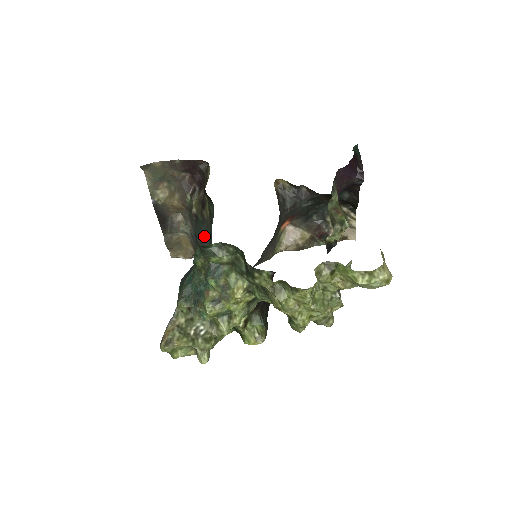
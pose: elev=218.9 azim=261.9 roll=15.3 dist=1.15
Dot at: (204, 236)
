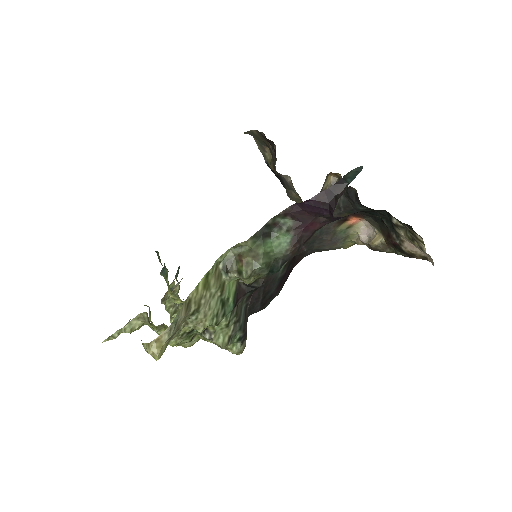
Dot at: occluded
